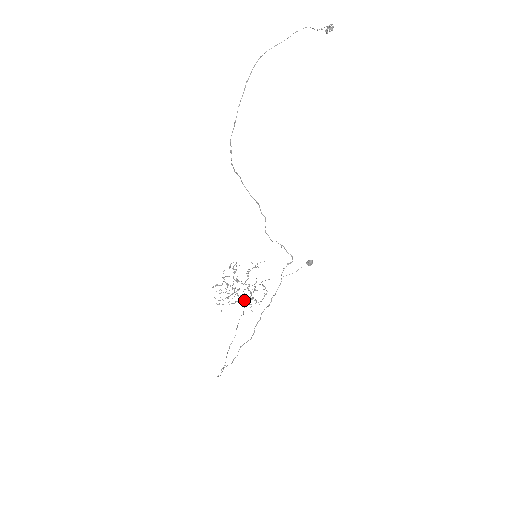
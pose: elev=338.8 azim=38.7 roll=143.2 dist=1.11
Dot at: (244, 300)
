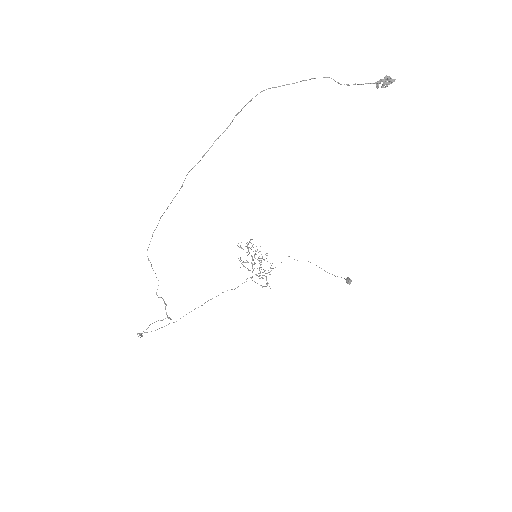
Dot at: occluded
